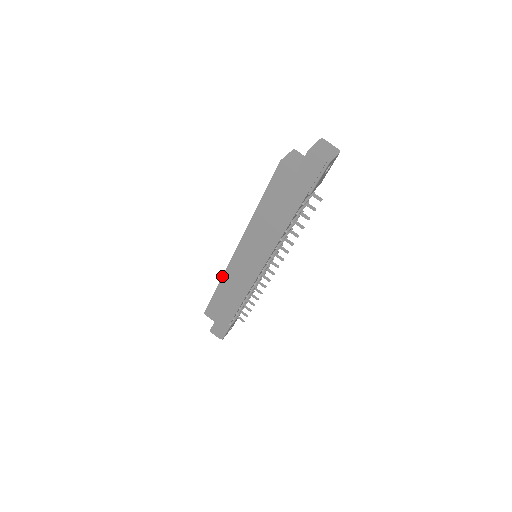
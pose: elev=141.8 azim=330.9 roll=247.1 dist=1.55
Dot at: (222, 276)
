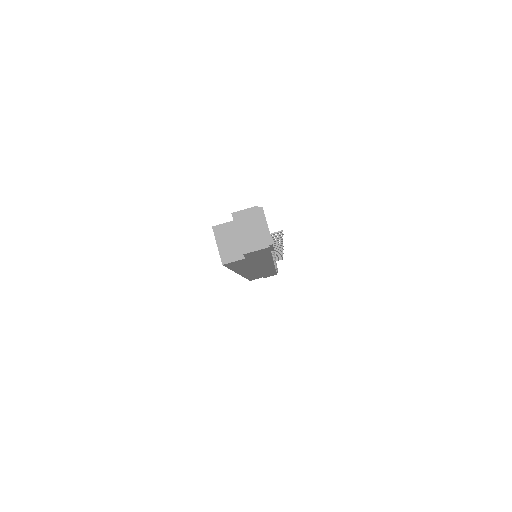
Dot at: occluded
